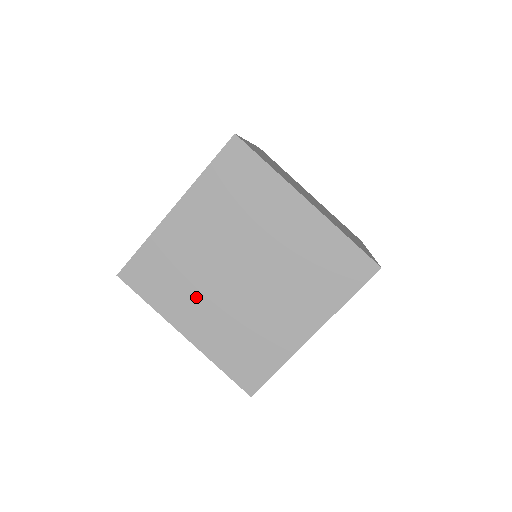
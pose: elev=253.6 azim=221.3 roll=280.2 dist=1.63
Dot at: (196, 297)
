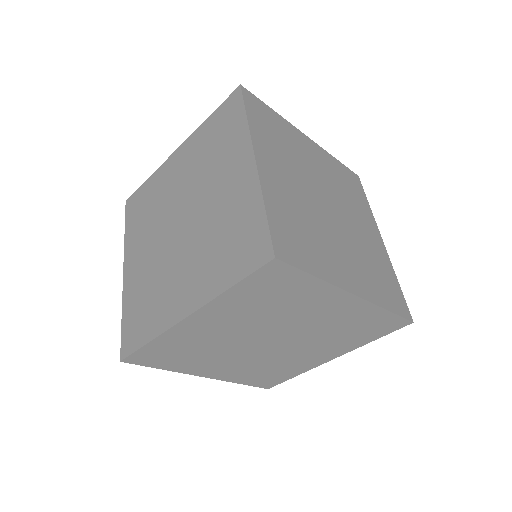
Dot at: (330, 246)
